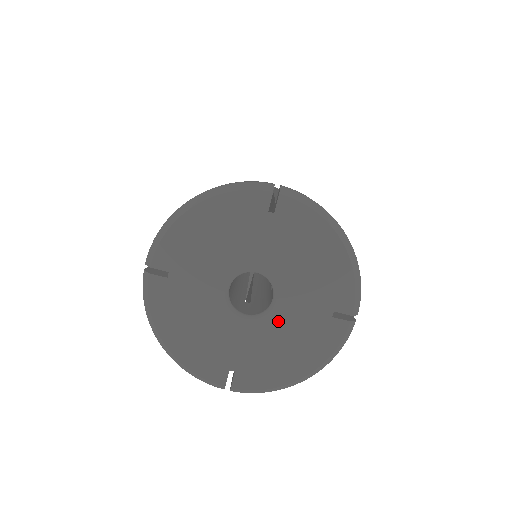
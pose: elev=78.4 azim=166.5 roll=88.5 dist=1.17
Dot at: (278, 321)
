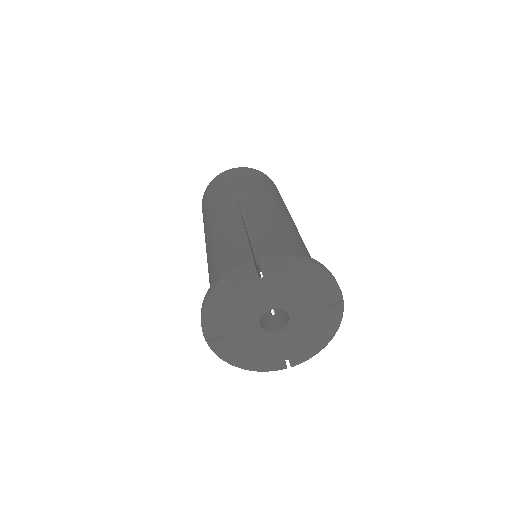
Dot at: (298, 325)
